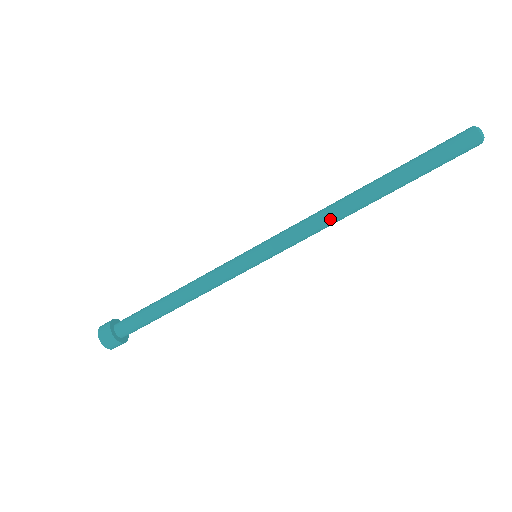
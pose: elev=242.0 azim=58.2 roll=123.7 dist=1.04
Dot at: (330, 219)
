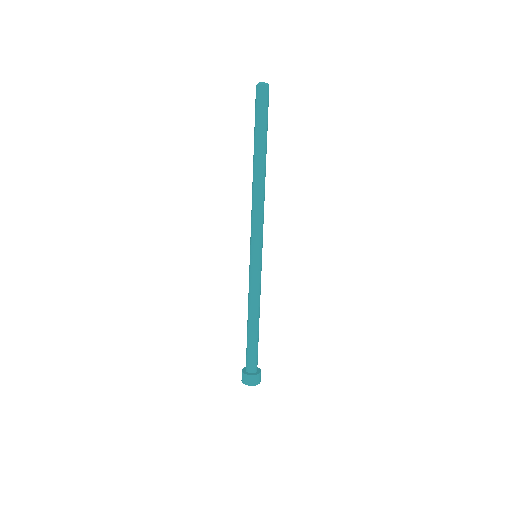
Dot at: (253, 198)
